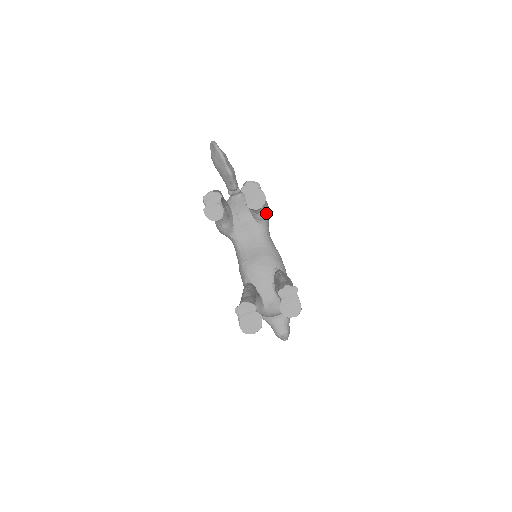
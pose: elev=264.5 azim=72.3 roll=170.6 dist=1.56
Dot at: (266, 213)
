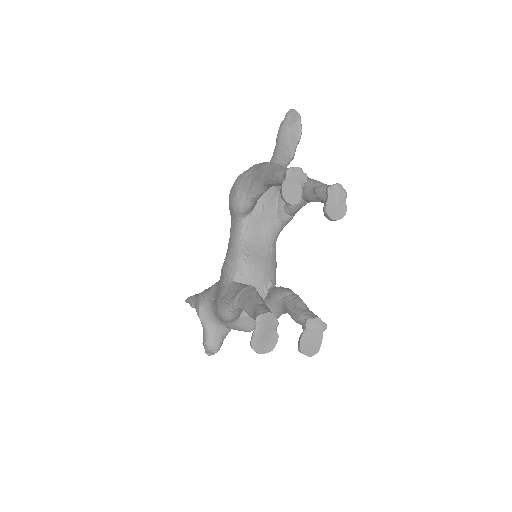
Dot at: (292, 218)
